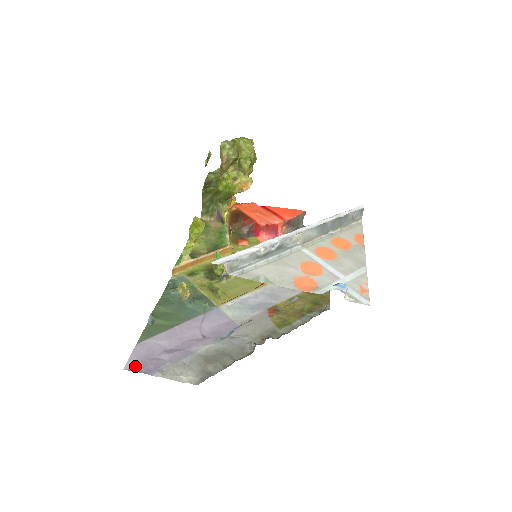
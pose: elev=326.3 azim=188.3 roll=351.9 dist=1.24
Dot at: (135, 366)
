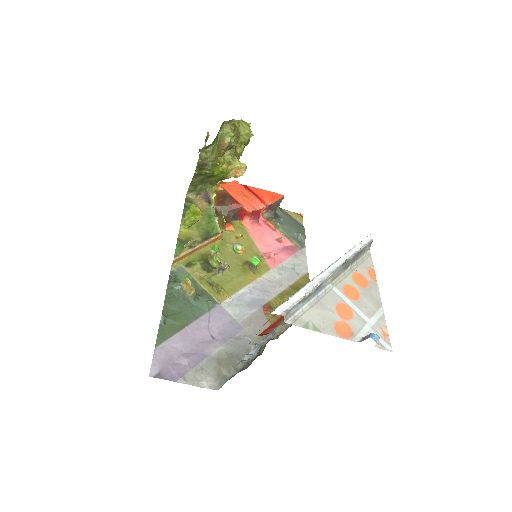
Dot at: (159, 373)
